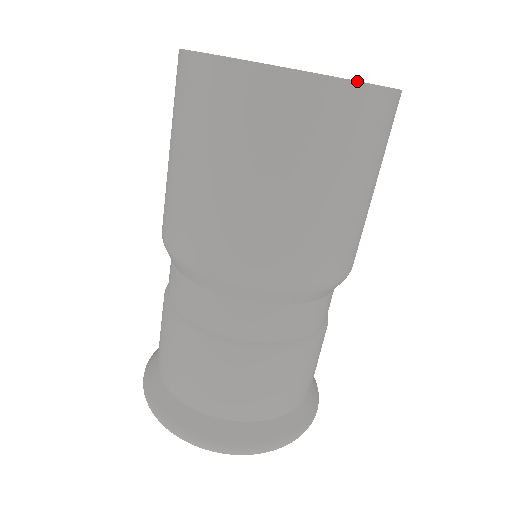
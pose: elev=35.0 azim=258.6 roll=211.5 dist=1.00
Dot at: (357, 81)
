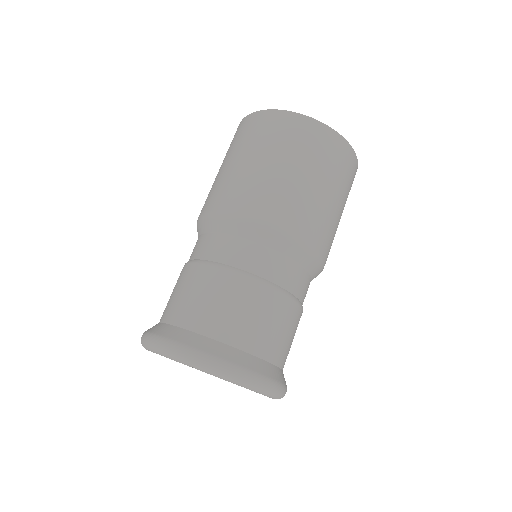
Dot at: (347, 141)
